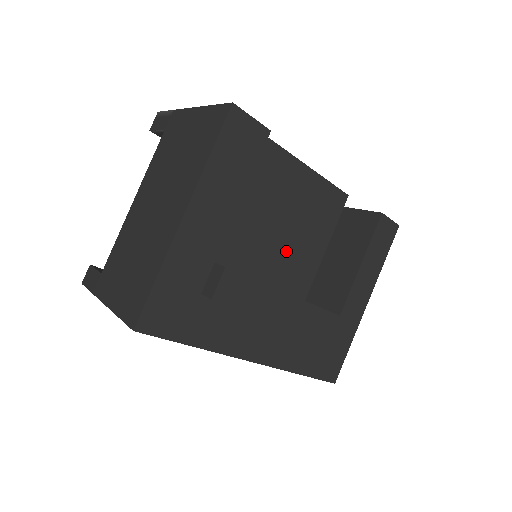
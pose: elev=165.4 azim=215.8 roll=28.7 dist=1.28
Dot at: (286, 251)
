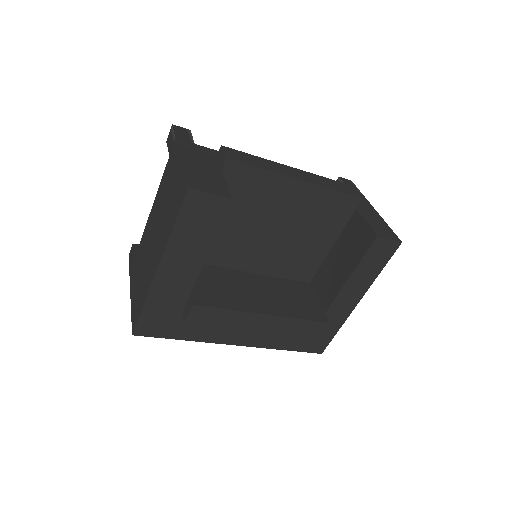
Dot at: (287, 251)
